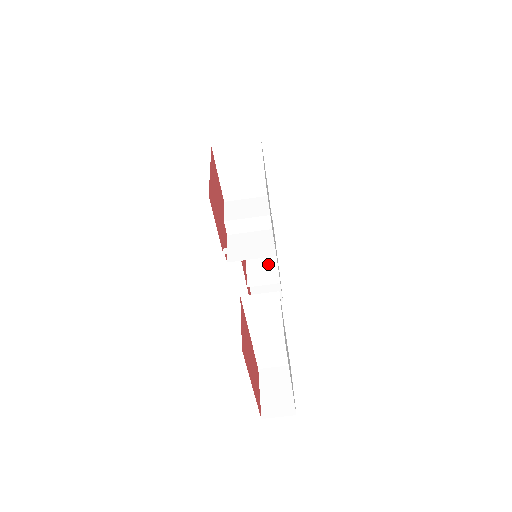
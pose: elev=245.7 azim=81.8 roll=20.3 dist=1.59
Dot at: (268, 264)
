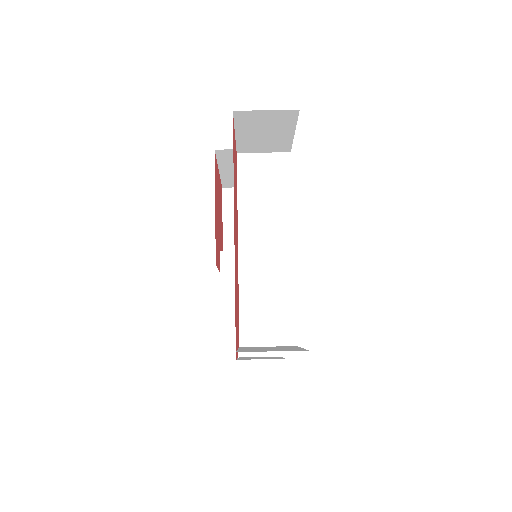
Dot at: occluded
